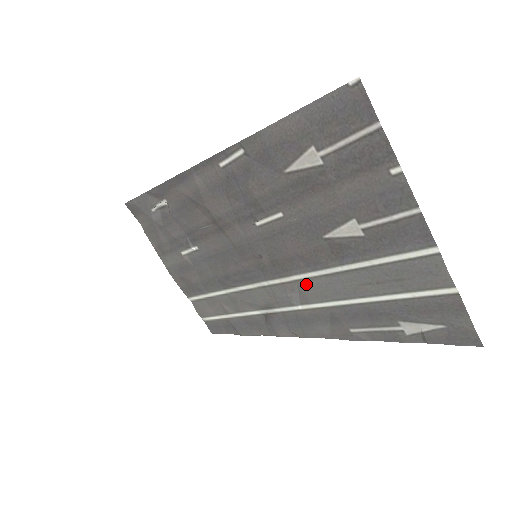
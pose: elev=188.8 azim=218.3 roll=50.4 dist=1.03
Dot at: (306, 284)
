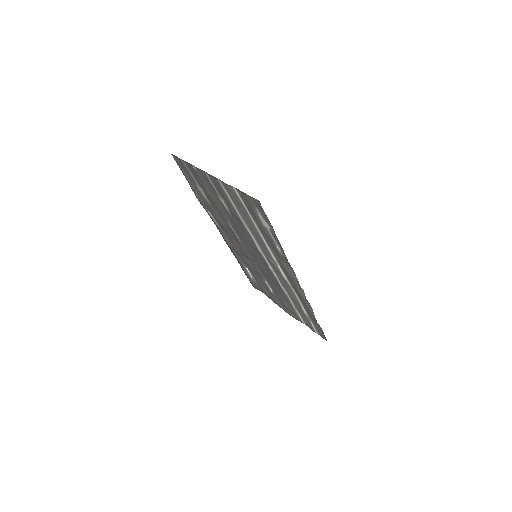
Dot at: (262, 249)
